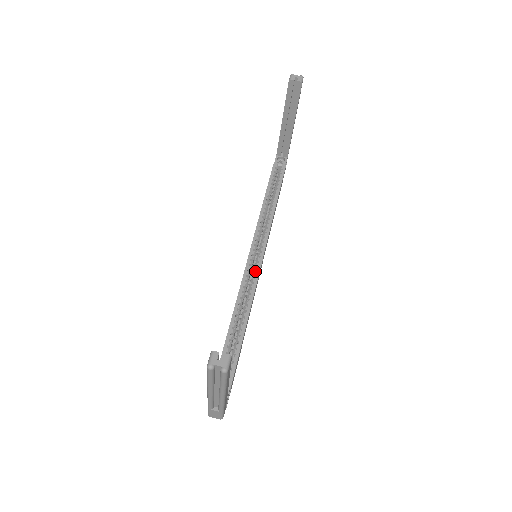
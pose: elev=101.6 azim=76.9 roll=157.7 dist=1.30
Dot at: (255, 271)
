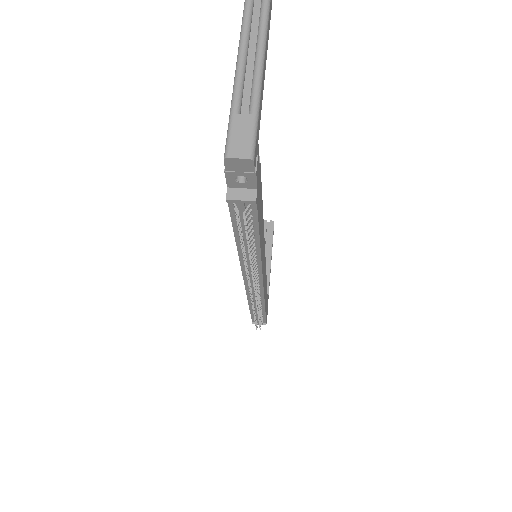
Dot at: occluded
